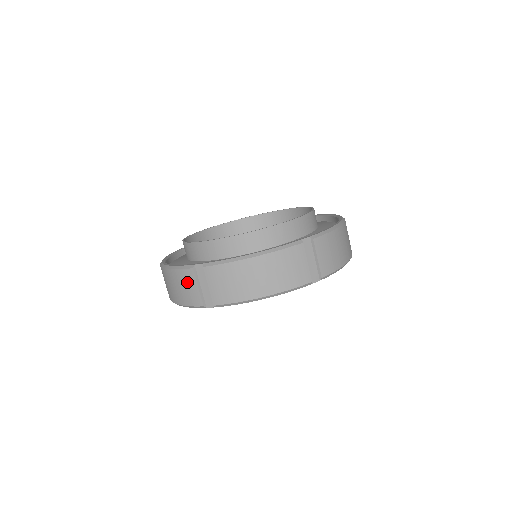
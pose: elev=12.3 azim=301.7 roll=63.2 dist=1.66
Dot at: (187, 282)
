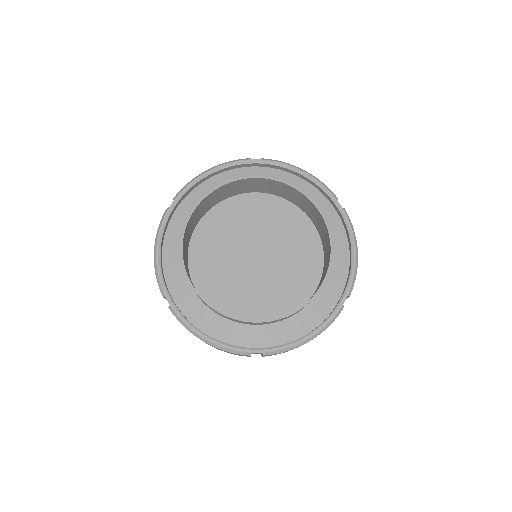
Dot at: occluded
